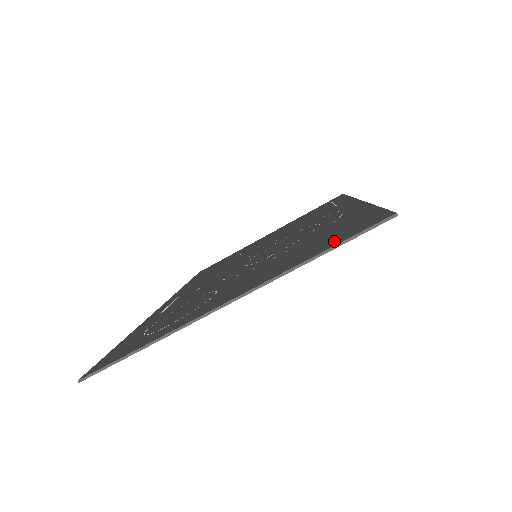
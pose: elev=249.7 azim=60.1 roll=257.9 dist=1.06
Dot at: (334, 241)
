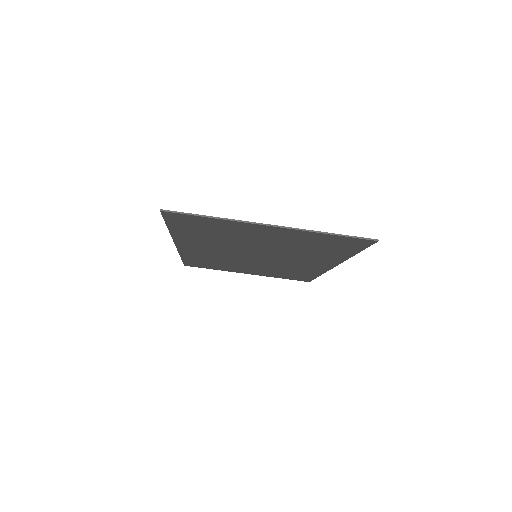
Dot at: (339, 237)
